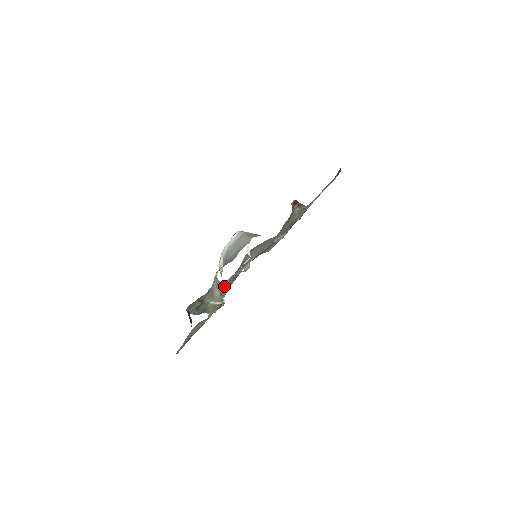
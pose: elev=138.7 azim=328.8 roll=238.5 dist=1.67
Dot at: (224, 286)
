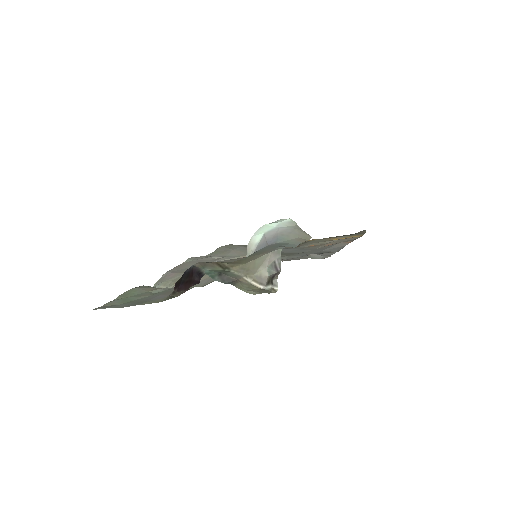
Dot at: (183, 262)
